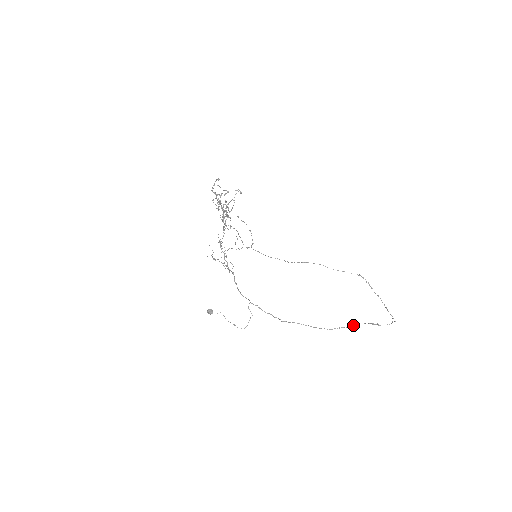
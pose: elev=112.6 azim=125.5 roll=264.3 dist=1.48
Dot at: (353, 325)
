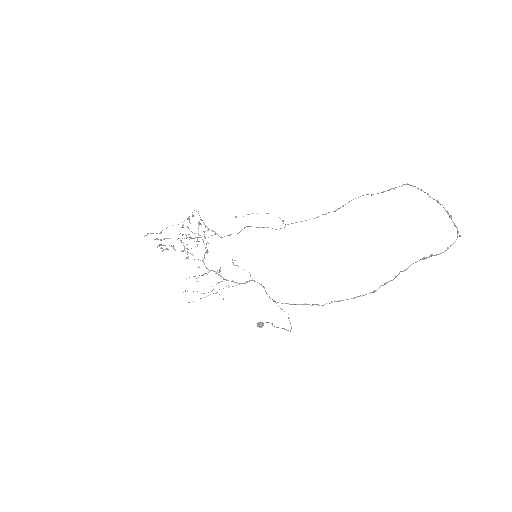
Dot at: (399, 273)
